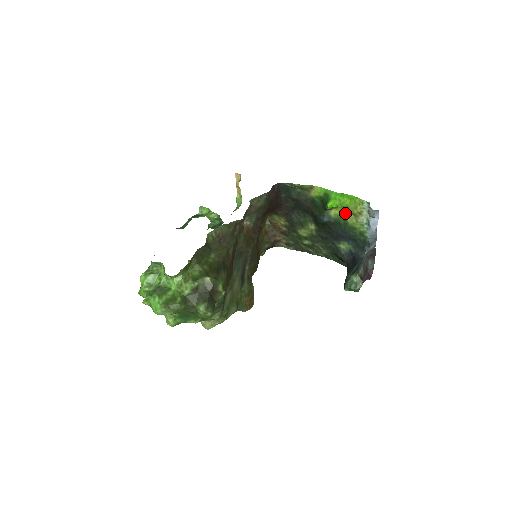
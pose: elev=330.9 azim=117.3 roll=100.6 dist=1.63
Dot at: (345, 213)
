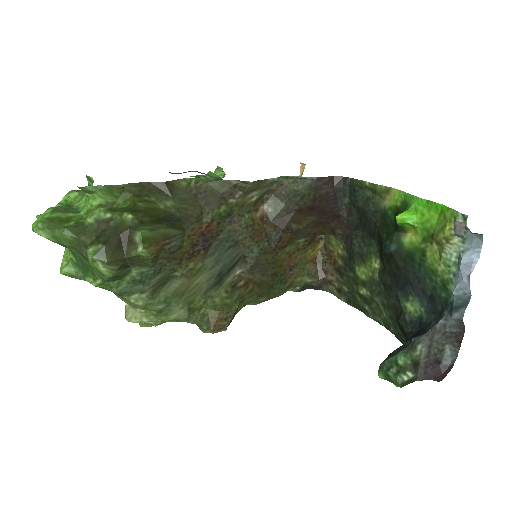
Dot at: (426, 241)
